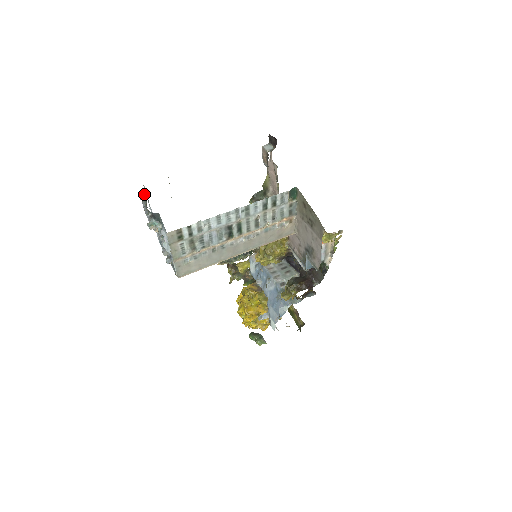
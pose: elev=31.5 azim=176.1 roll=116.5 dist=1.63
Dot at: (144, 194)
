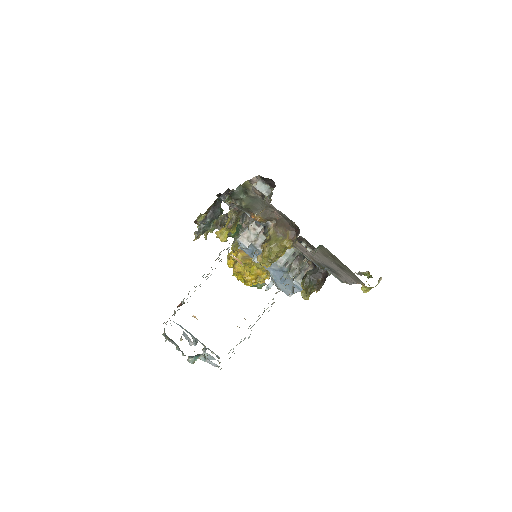
Dot at: (169, 338)
